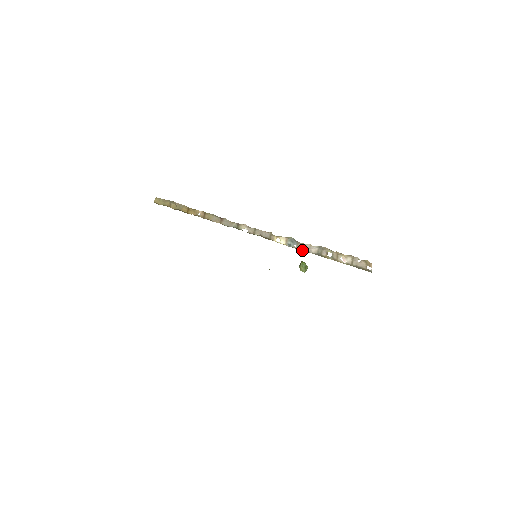
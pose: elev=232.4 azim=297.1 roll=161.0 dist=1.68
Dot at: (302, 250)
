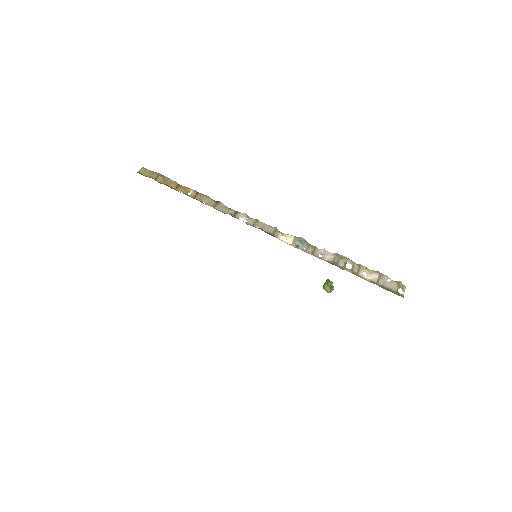
Dot at: occluded
